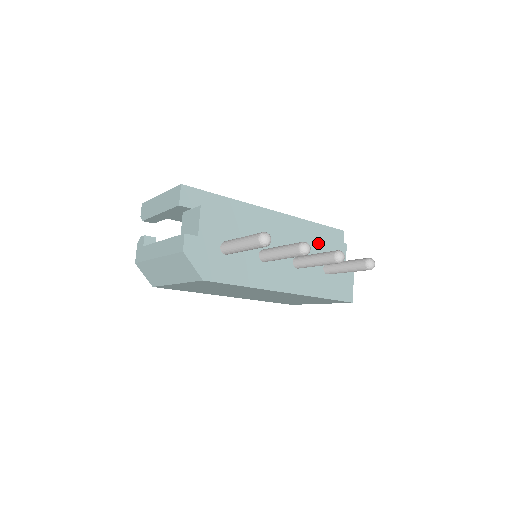
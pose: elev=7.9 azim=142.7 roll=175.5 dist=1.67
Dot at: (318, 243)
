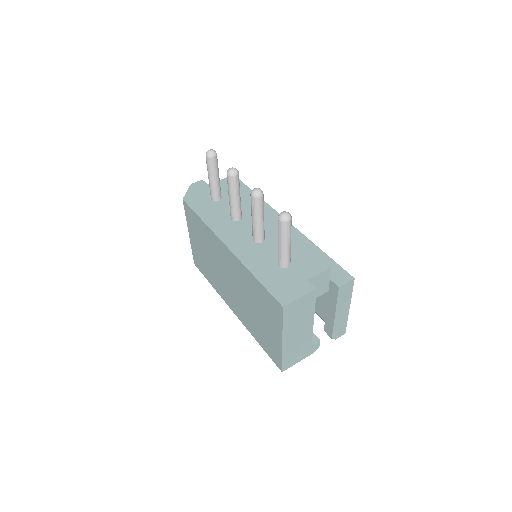
Dot at: (296, 245)
